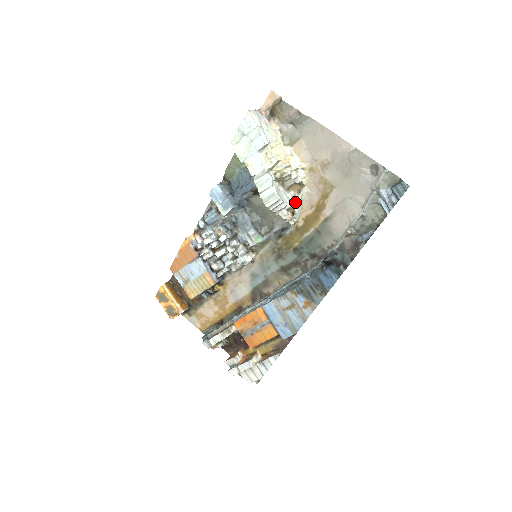
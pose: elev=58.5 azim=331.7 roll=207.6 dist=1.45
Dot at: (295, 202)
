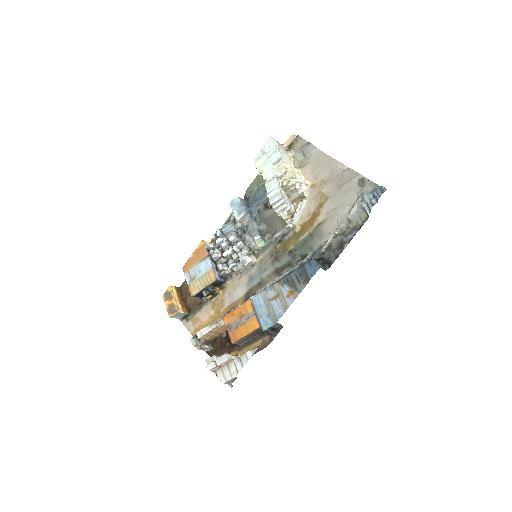
Dot at: (296, 209)
